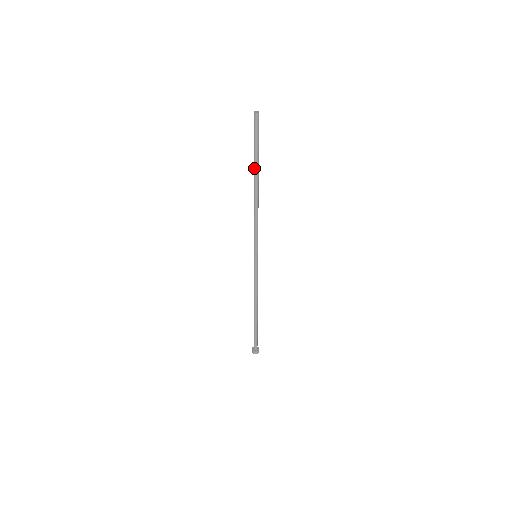
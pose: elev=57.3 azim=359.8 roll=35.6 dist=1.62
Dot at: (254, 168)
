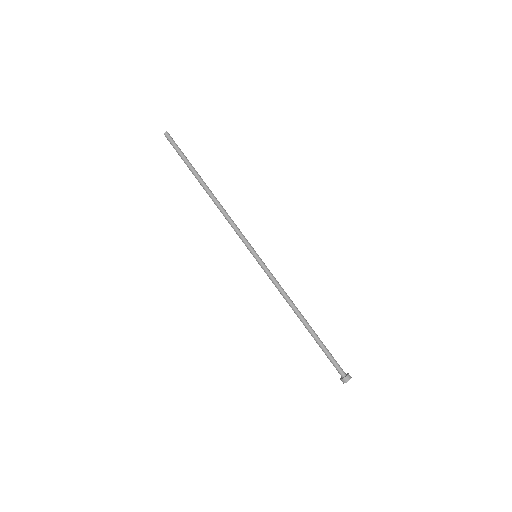
Dot at: occluded
